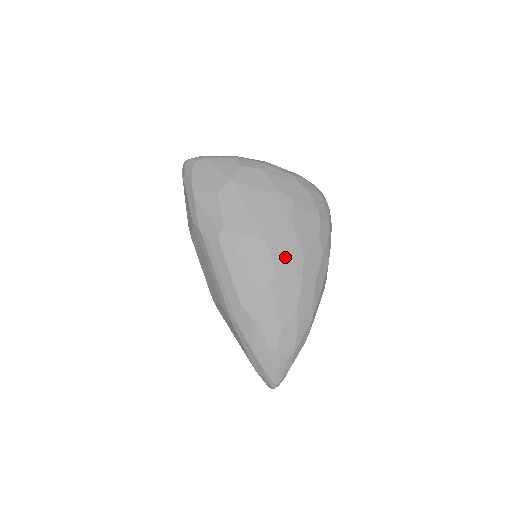
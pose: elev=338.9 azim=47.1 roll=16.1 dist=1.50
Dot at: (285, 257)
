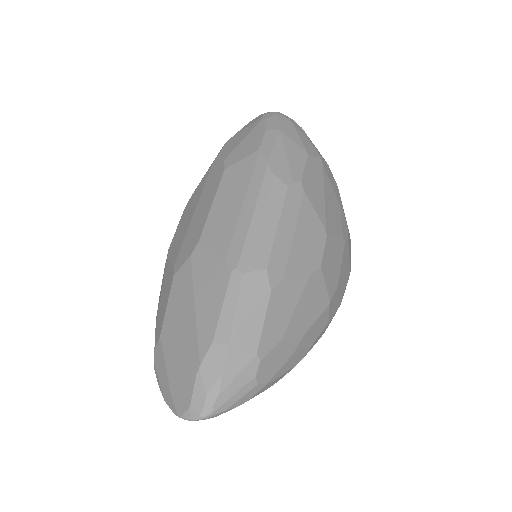
Dot at: (330, 268)
